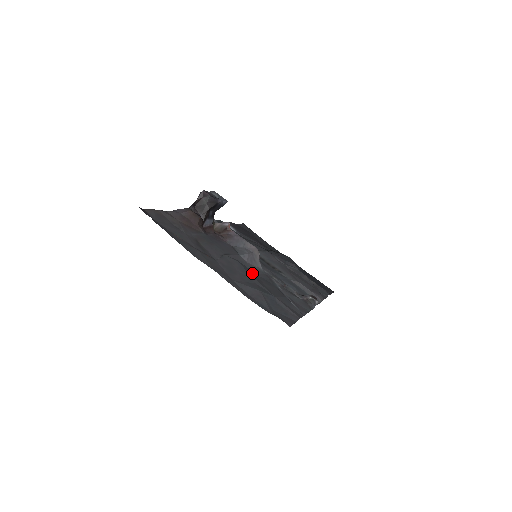
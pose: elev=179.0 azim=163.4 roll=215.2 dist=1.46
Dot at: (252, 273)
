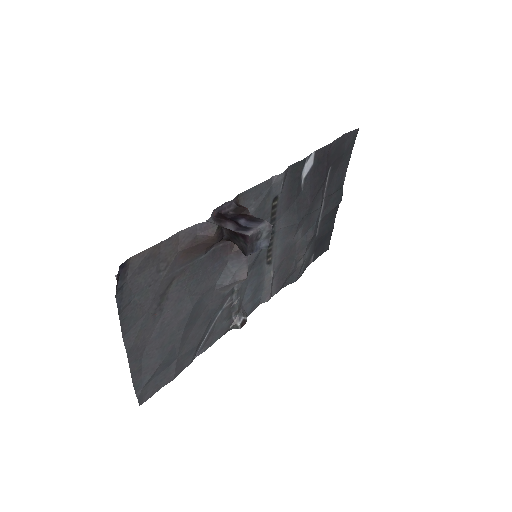
Dot at: (196, 317)
